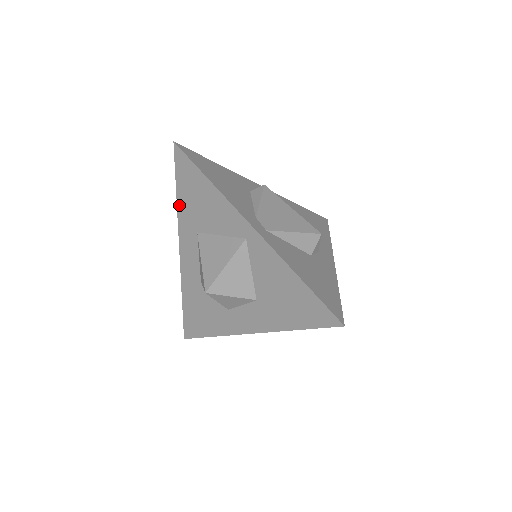
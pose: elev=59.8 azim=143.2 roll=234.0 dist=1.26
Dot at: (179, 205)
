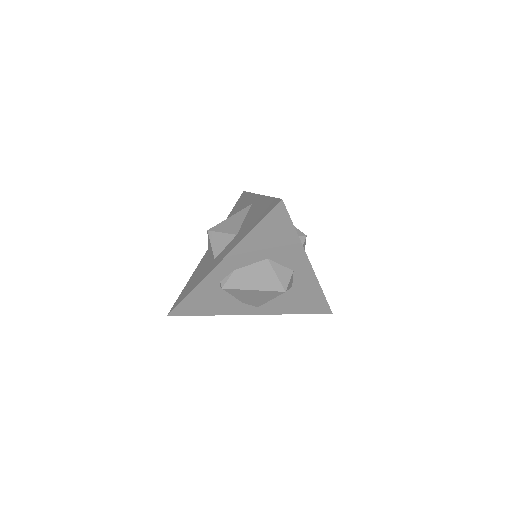
Dot at: occluded
